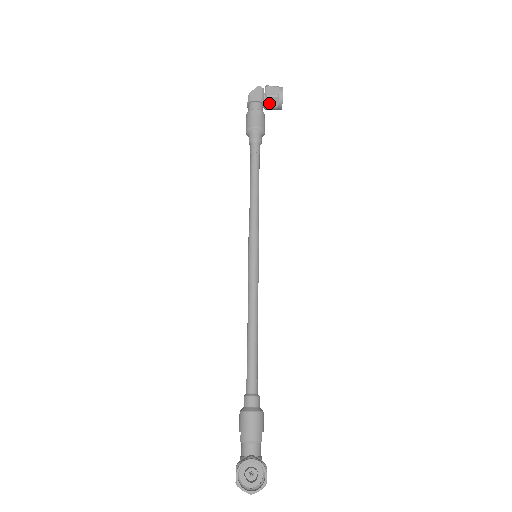
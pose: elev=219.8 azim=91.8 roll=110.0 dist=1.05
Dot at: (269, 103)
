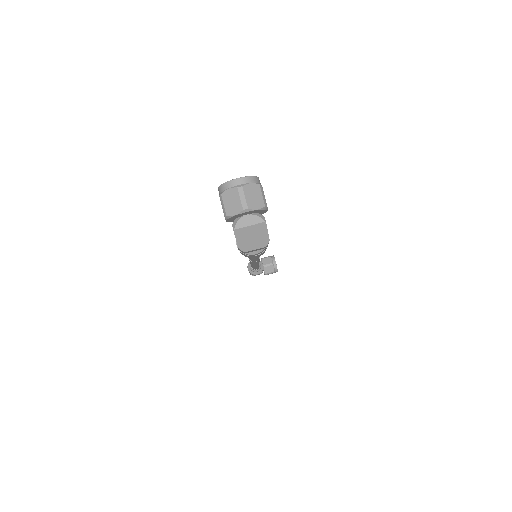
Dot at: (265, 262)
